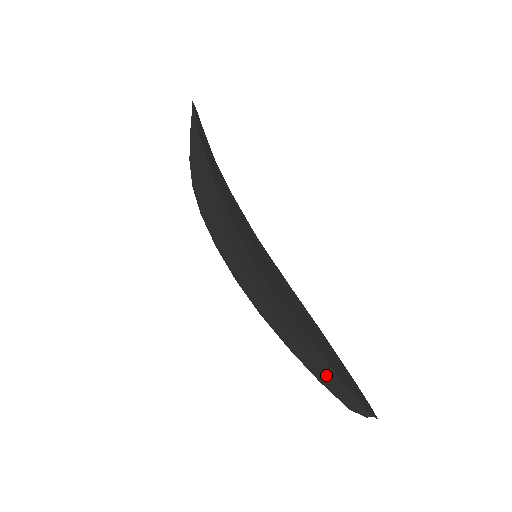
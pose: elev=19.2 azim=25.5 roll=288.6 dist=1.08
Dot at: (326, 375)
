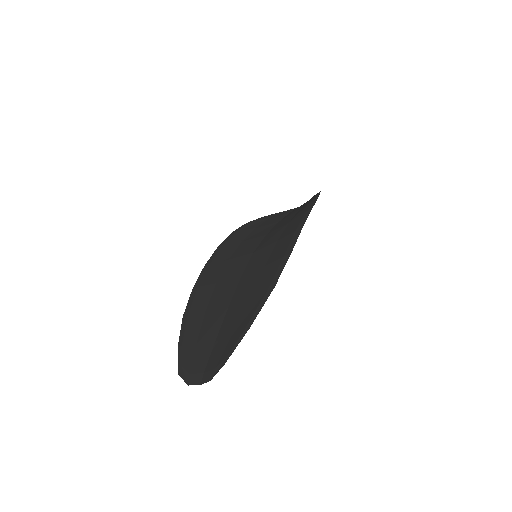
Dot at: (199, 340)
